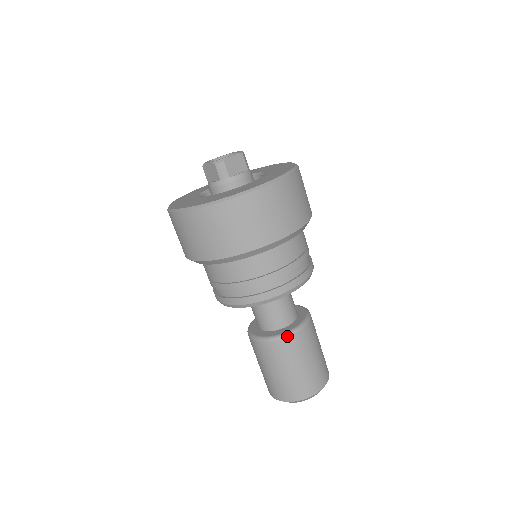
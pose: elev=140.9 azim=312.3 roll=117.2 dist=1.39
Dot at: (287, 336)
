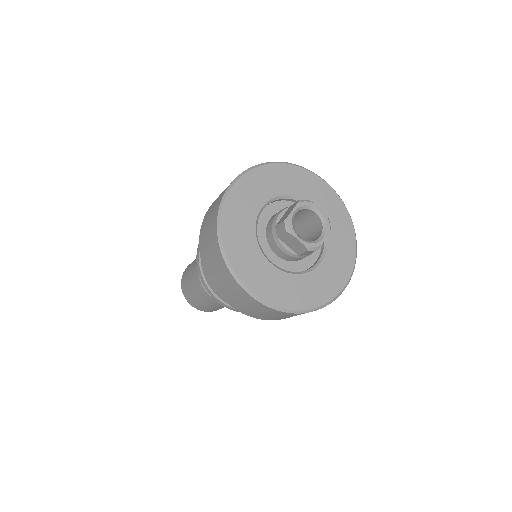
Dot at: occluded
